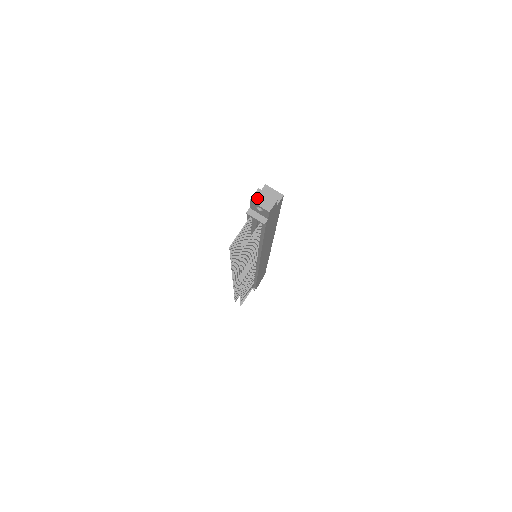
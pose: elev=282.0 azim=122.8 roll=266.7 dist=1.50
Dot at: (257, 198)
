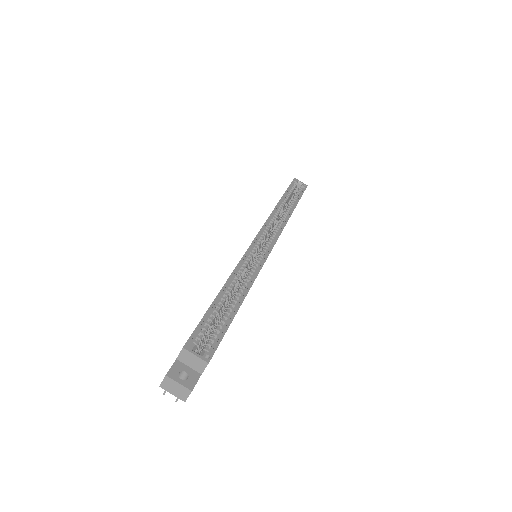
Dot at: (167, 386)
